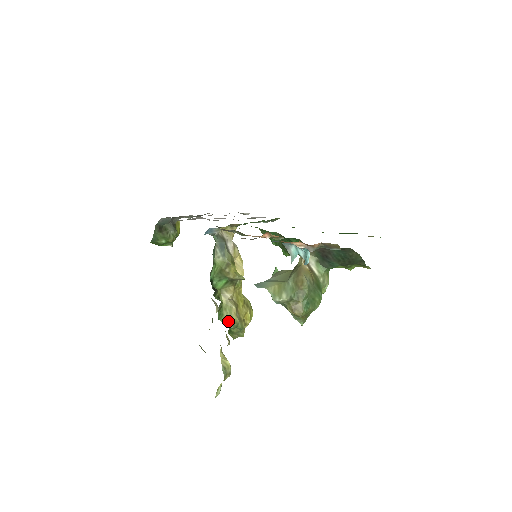
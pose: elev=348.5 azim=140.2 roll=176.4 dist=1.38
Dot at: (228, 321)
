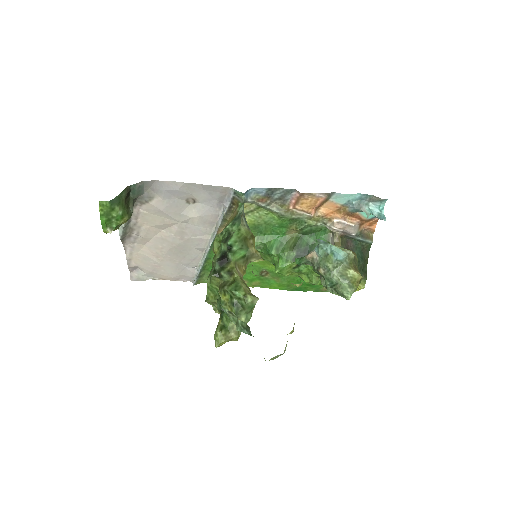
Dot at: (250, 294)
